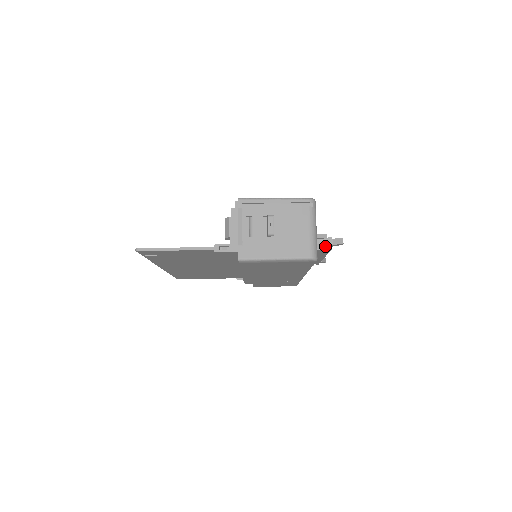
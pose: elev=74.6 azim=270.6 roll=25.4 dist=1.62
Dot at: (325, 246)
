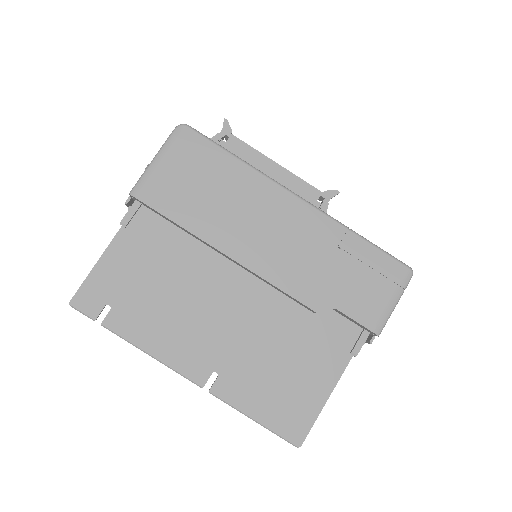
Dot at: (216, 136)
